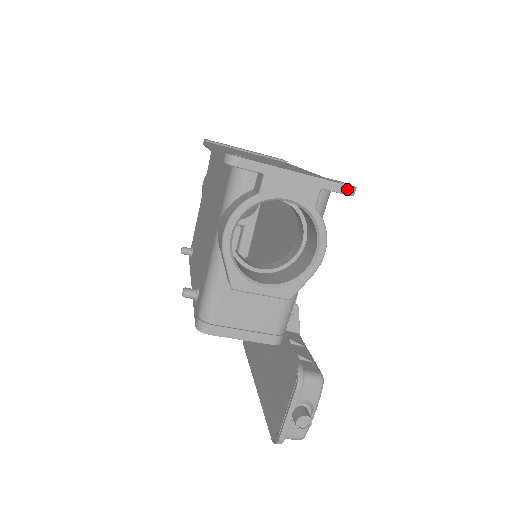
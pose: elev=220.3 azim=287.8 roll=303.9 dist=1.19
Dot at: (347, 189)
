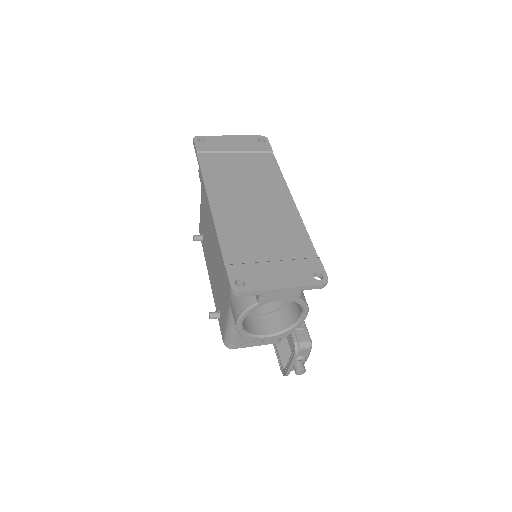
Dot at: (321, 286)
